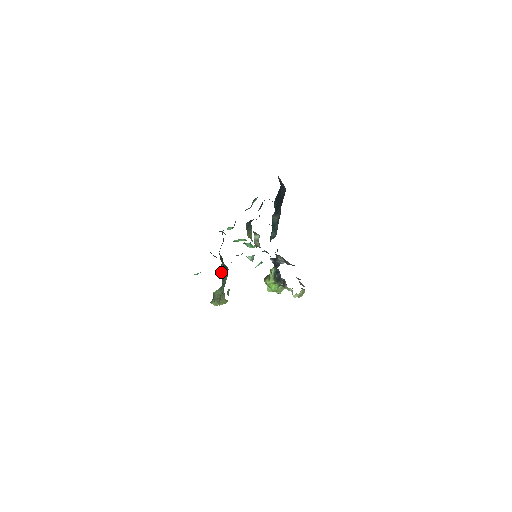
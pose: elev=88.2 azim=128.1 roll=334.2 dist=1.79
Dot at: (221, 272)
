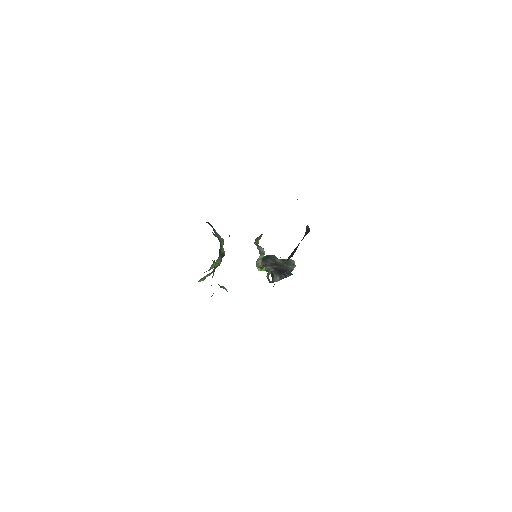
Dot at: occluded
